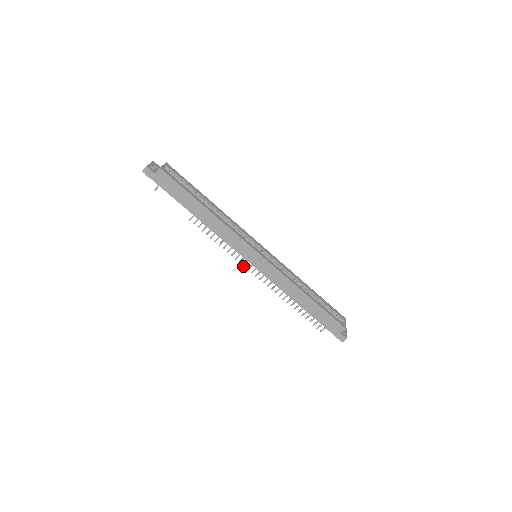
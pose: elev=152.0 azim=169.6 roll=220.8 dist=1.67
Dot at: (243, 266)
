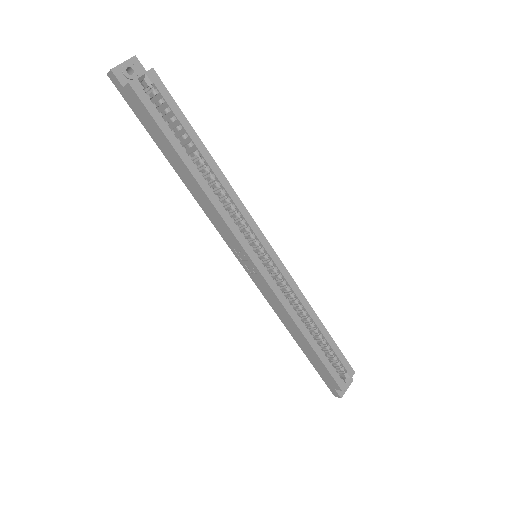
Dot at: occluded
